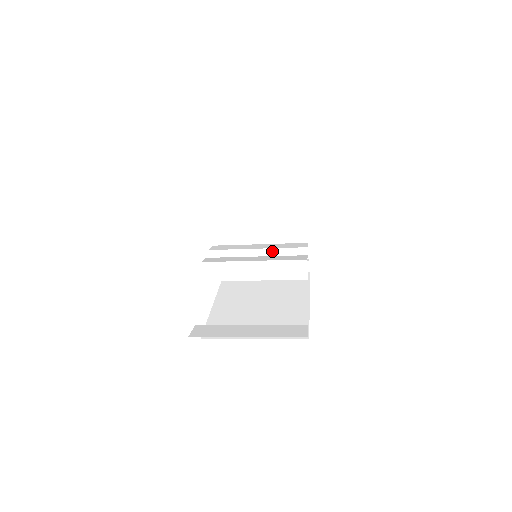
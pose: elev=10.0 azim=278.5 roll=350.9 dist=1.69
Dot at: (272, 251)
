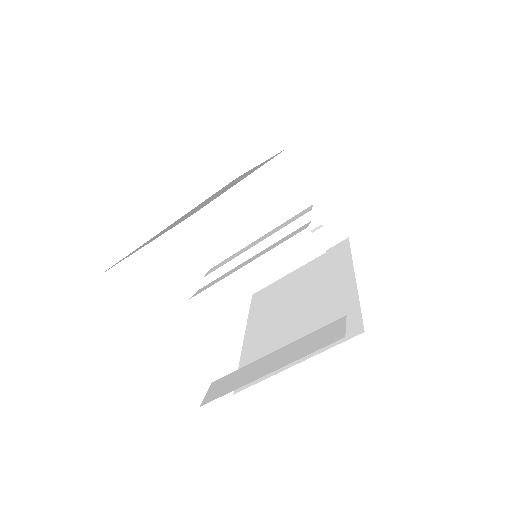
Dot at: (272, 239)
